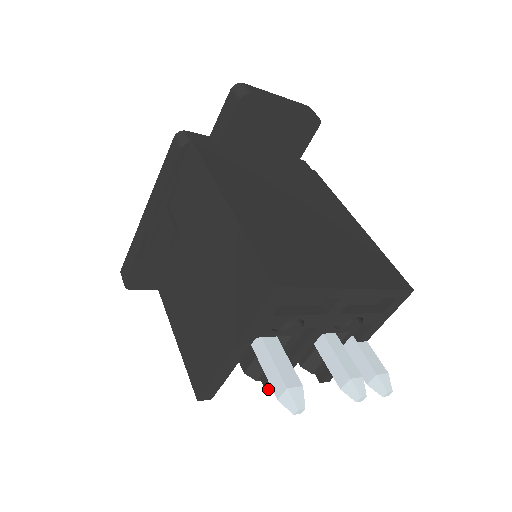
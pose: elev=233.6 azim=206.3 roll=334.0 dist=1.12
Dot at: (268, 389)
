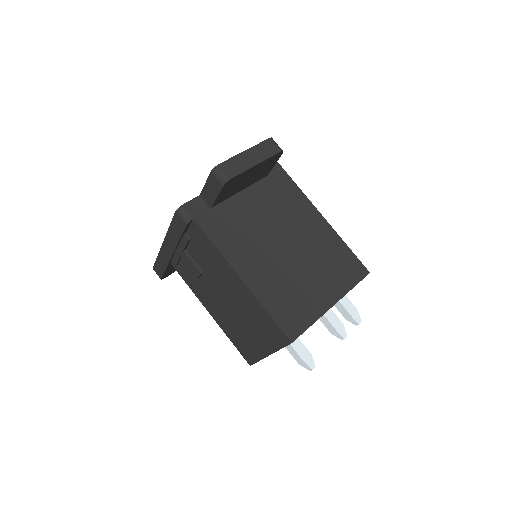
Dot at: occluded
